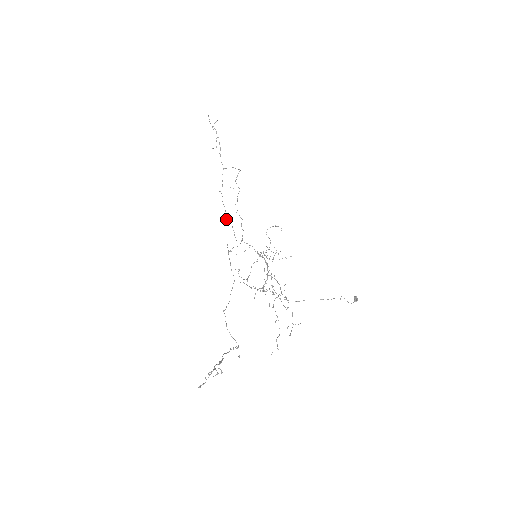
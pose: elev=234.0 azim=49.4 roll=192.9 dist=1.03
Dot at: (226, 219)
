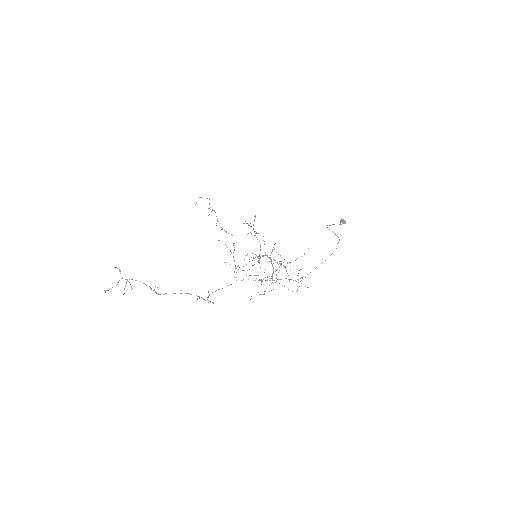
Dot at: occluded
